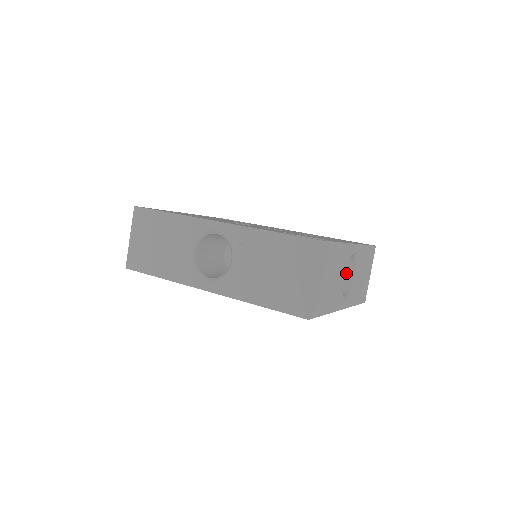
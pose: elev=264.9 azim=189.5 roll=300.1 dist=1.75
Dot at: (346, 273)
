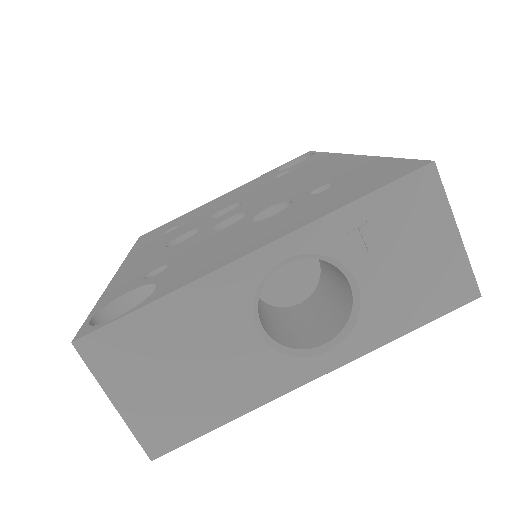
Dot at: (341, 277)
